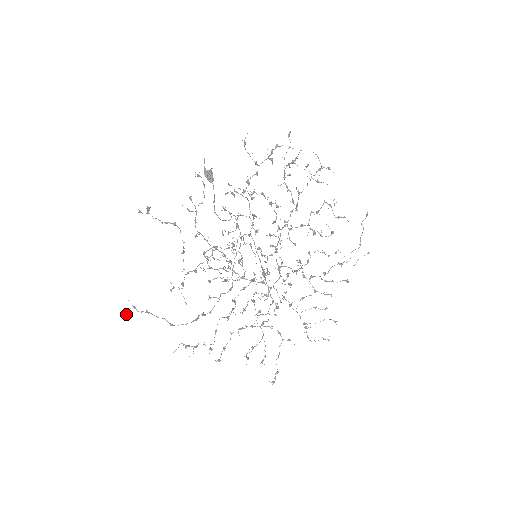
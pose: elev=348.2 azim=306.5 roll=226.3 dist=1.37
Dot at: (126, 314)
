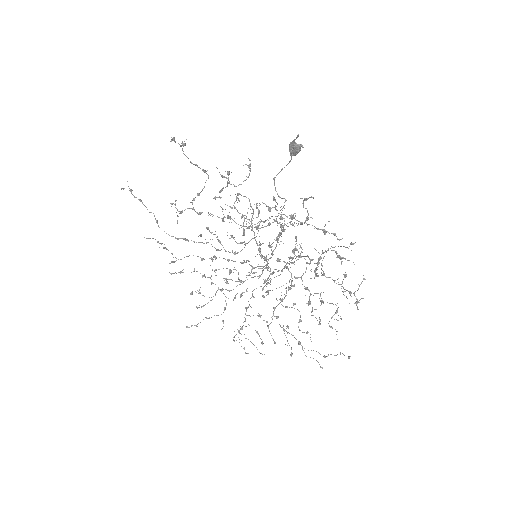
Dot at: (122, 188)
